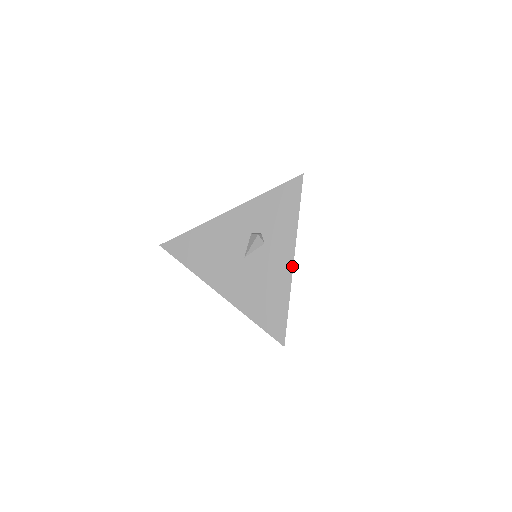
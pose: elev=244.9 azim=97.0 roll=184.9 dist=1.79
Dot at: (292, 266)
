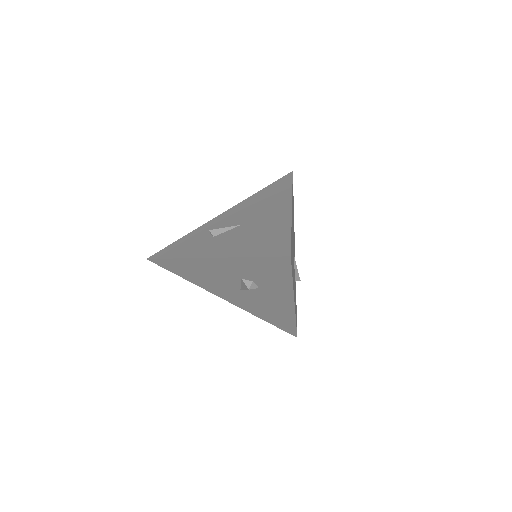
Dot at: (293, 307)
